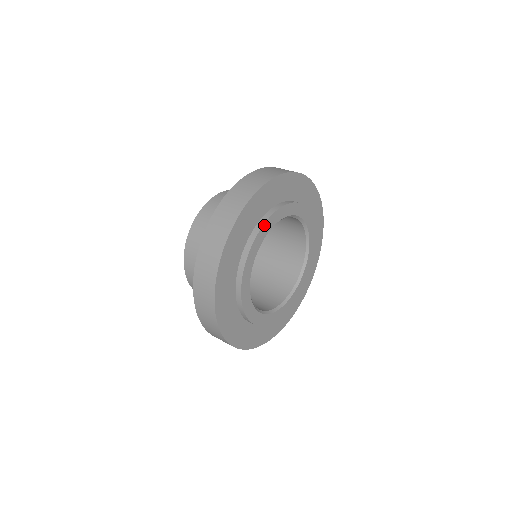
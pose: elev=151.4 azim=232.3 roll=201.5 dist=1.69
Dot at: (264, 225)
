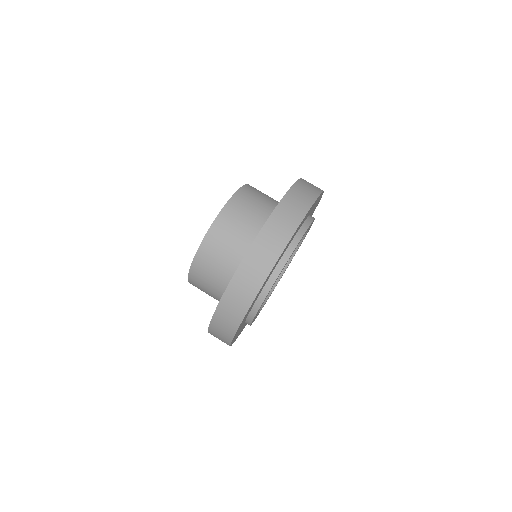
Dot at: (281, 271)
